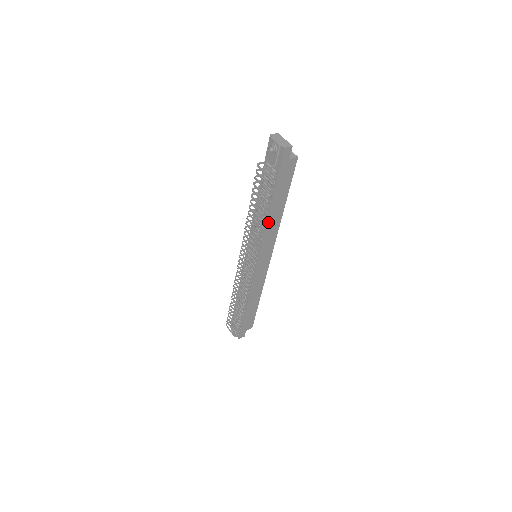
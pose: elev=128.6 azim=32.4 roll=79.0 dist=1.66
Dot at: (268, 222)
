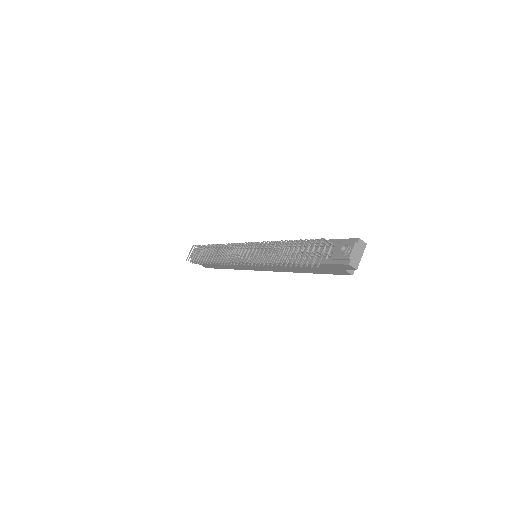
Dot at: (284, 264)
